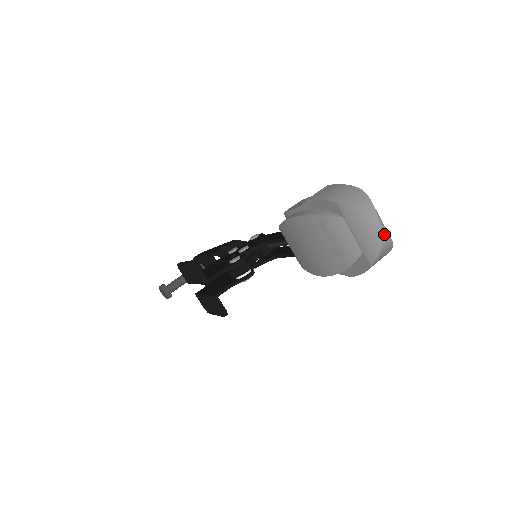
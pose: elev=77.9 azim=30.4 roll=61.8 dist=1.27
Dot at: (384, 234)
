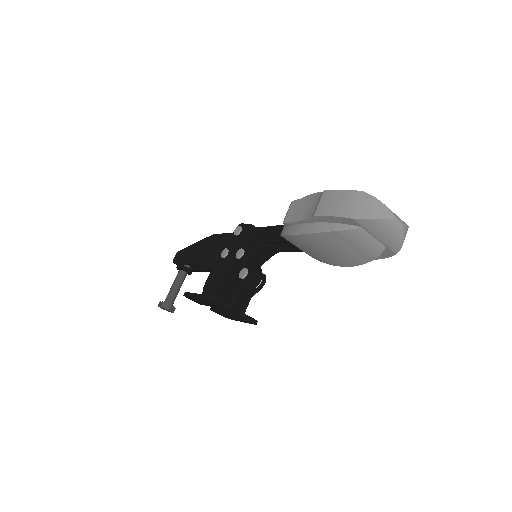
Dot at: (404, 228)
